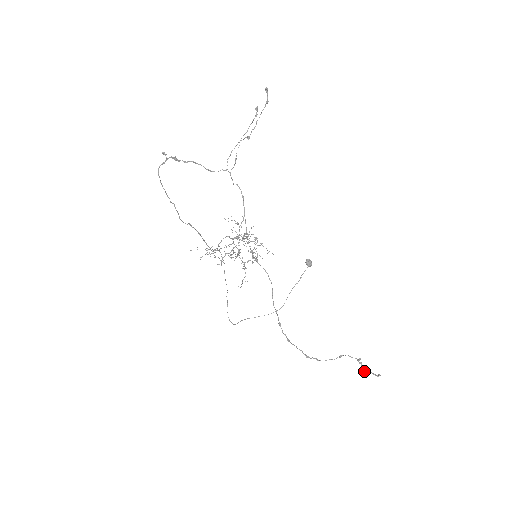
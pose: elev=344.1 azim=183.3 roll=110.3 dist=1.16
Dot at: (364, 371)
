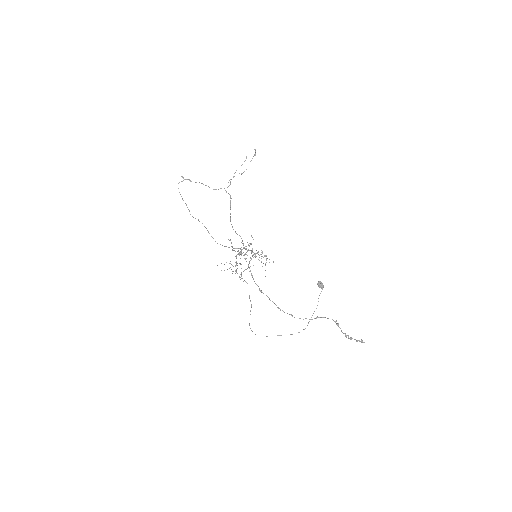
Dot at: (345, 336)
